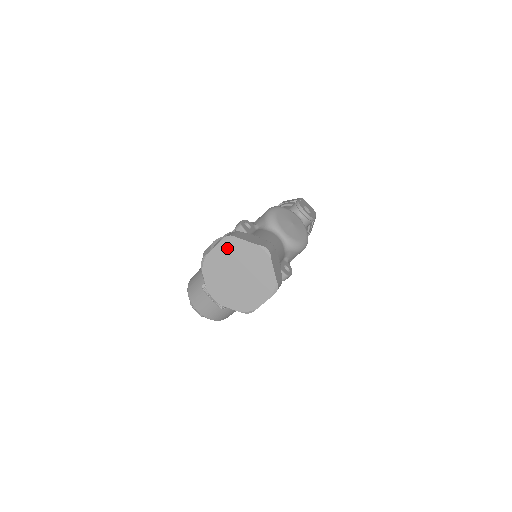
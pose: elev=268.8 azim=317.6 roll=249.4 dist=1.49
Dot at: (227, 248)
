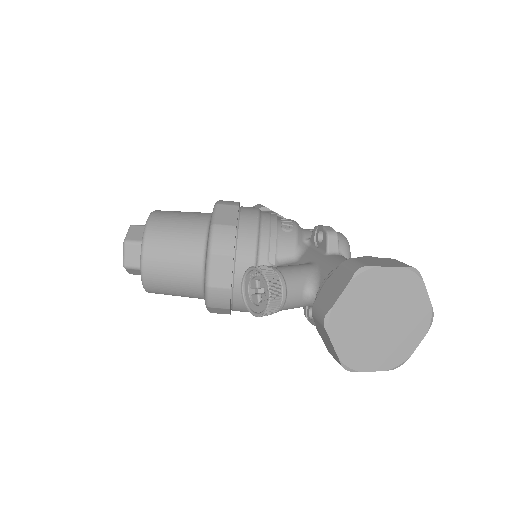
Dot at: (403, 281)
